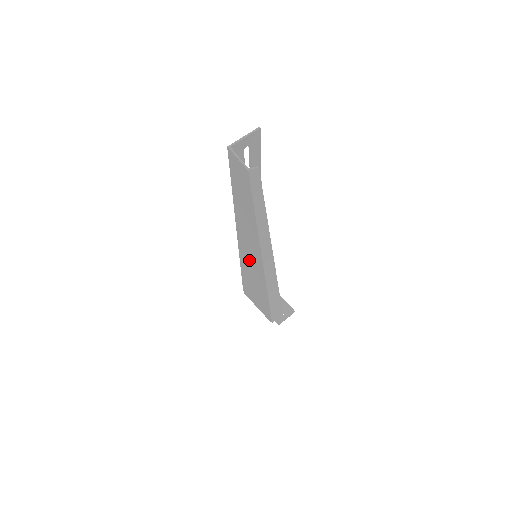
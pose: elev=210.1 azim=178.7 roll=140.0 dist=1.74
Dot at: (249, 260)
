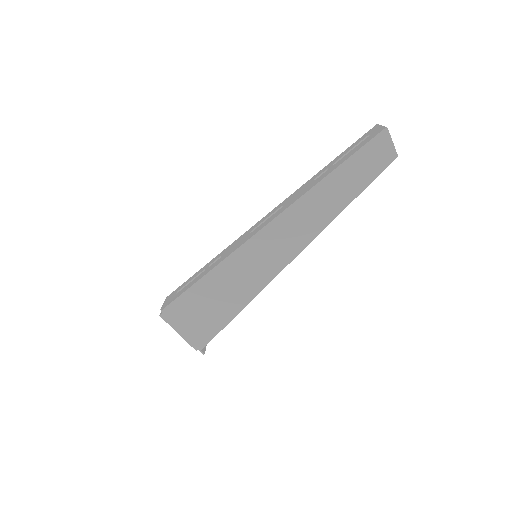
Dot at: (256, 258)
